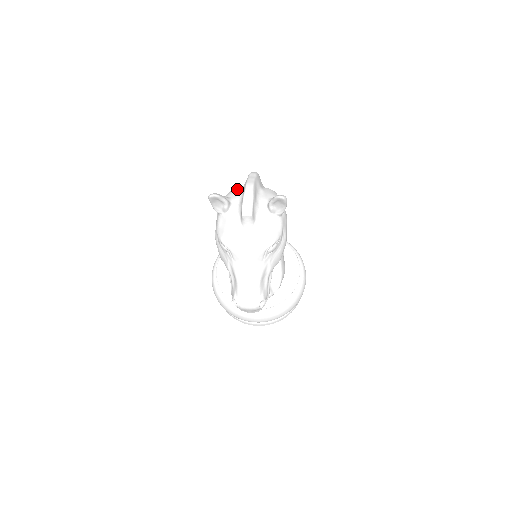
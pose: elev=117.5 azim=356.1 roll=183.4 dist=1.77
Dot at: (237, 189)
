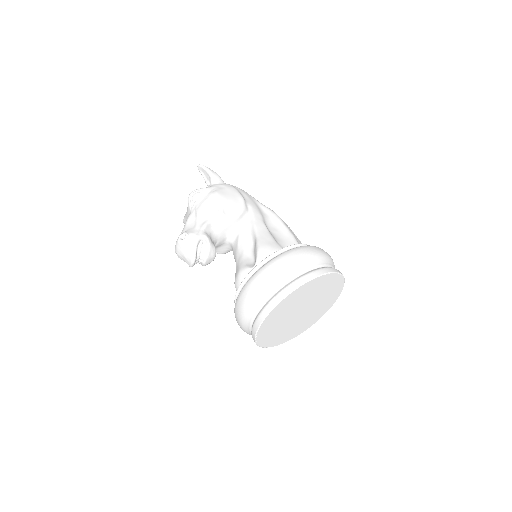
Dot at: occluded
